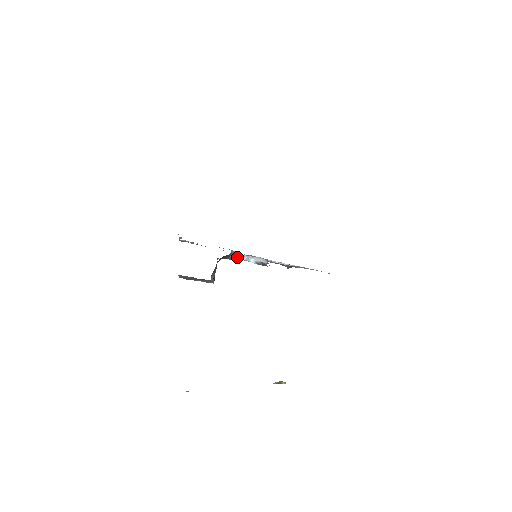
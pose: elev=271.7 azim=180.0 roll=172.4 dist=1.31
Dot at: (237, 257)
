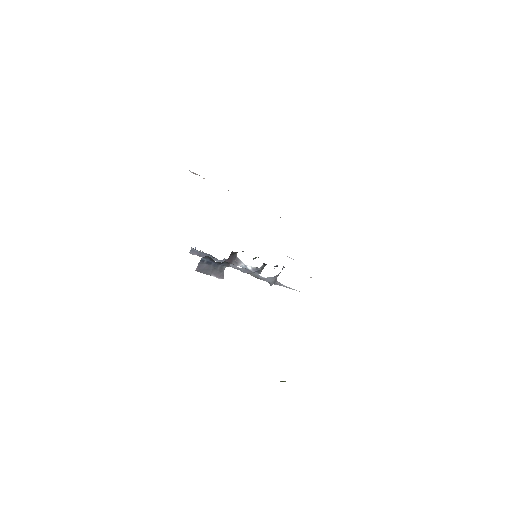
Dot at: (239, 262)
